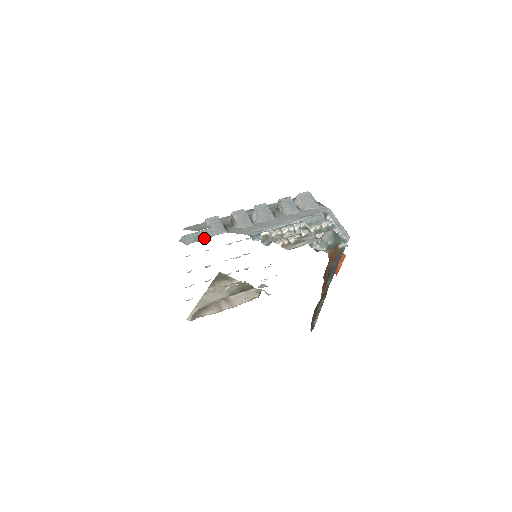
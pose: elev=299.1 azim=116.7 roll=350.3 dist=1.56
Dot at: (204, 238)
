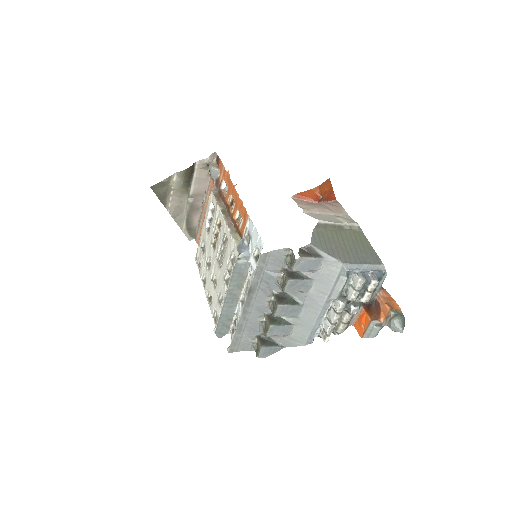
Dot at: (231, 320)
